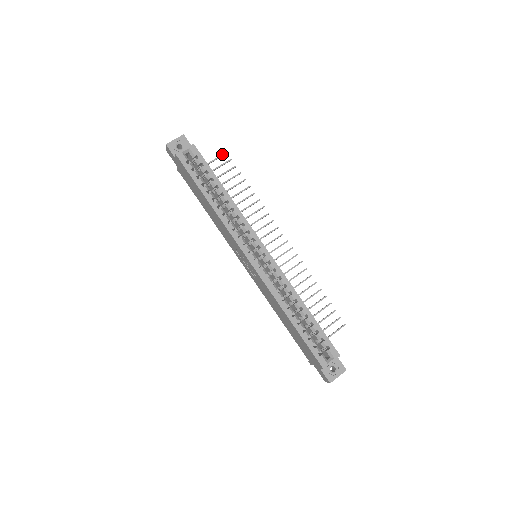
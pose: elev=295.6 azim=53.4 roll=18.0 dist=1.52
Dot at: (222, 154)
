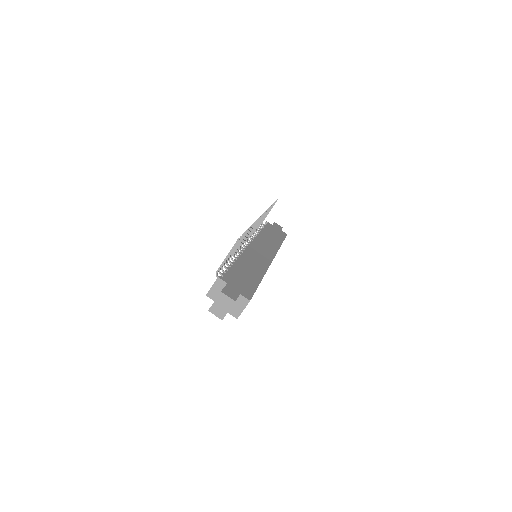
Dot at: occluded
